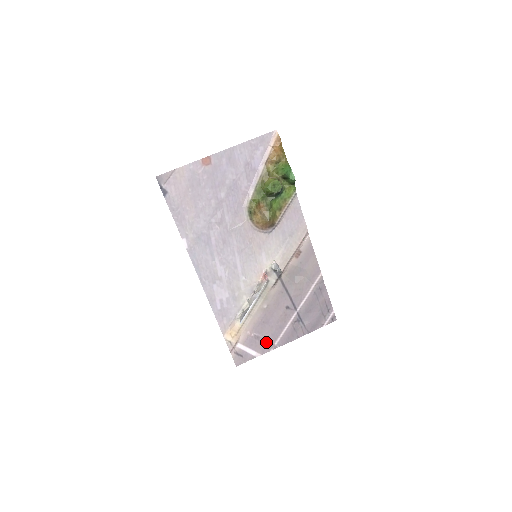
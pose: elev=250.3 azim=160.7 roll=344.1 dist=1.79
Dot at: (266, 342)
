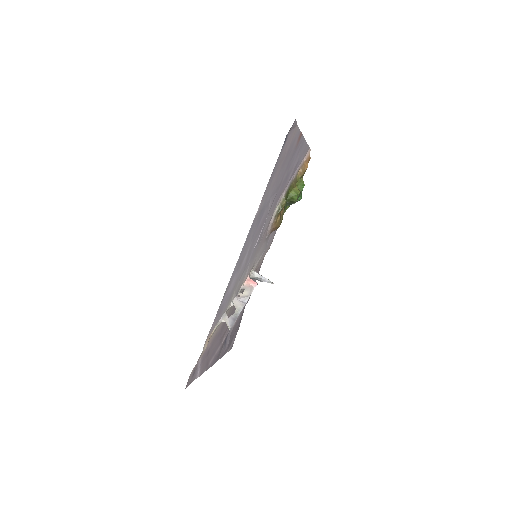
Dot at: (208, 360)
